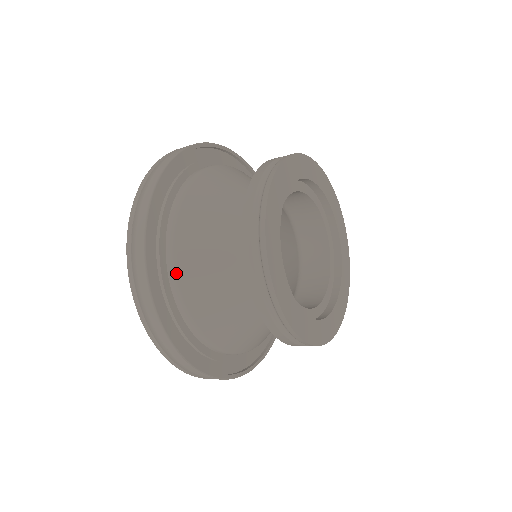
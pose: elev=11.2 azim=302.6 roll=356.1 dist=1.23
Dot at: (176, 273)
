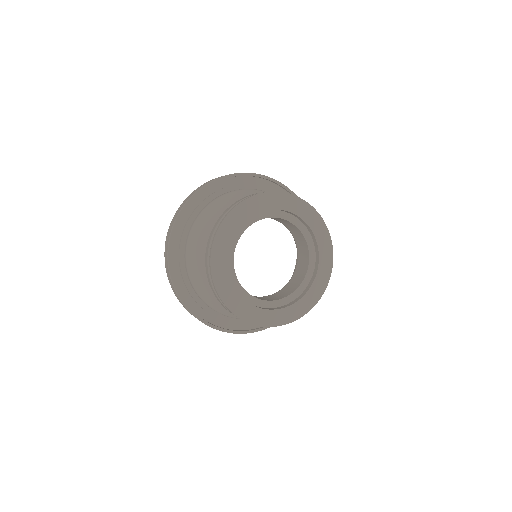
Dot at: (198, 294)
